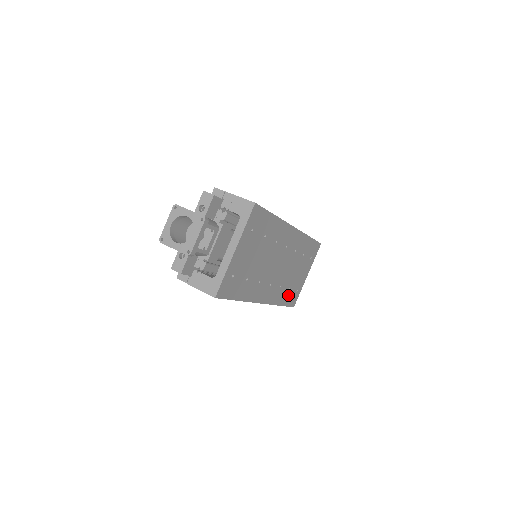
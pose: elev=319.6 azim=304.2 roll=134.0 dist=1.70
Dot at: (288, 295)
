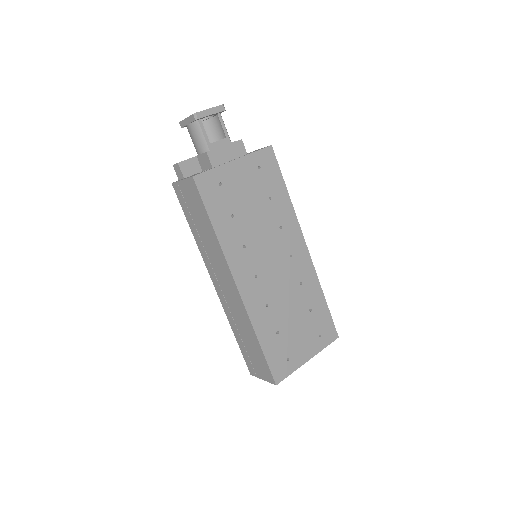
Dot at: (274, 343)
